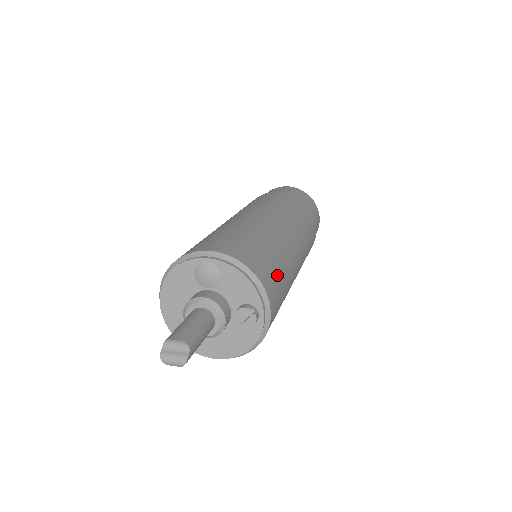
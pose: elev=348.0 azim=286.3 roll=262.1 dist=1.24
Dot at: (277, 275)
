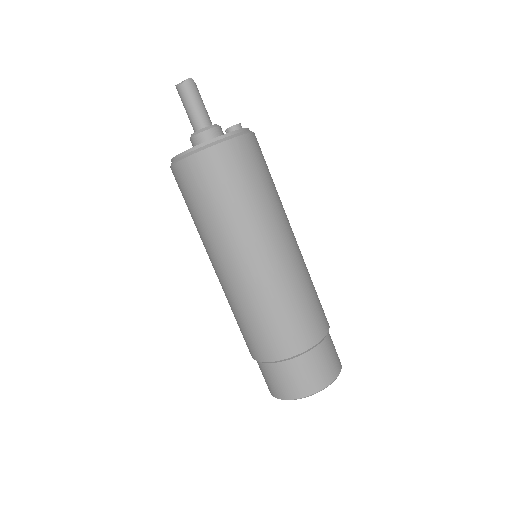
Dot at: occluded
